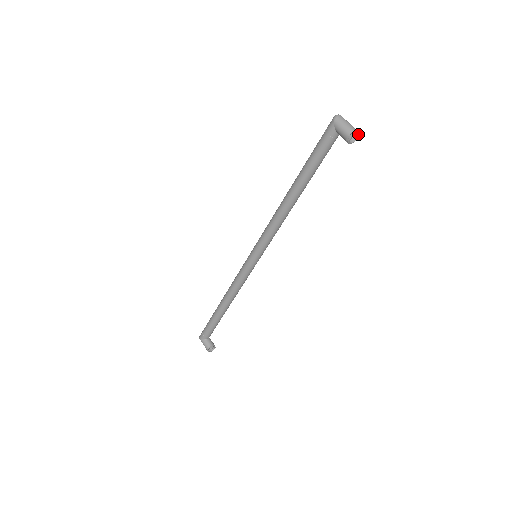
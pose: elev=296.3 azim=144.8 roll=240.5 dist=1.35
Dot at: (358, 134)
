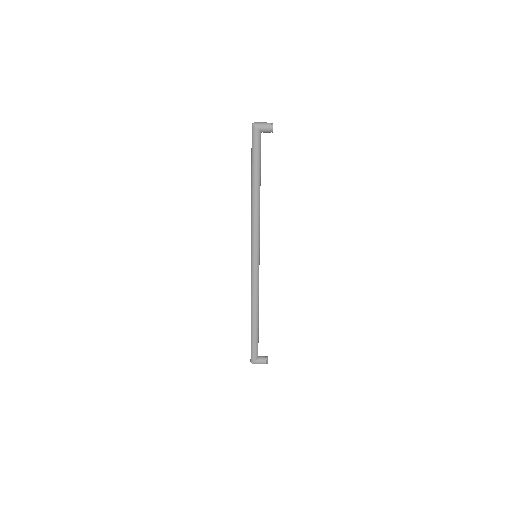
Dot at: (272, 124)
